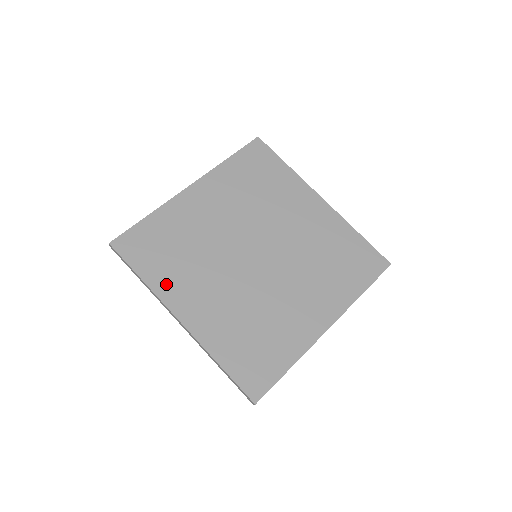
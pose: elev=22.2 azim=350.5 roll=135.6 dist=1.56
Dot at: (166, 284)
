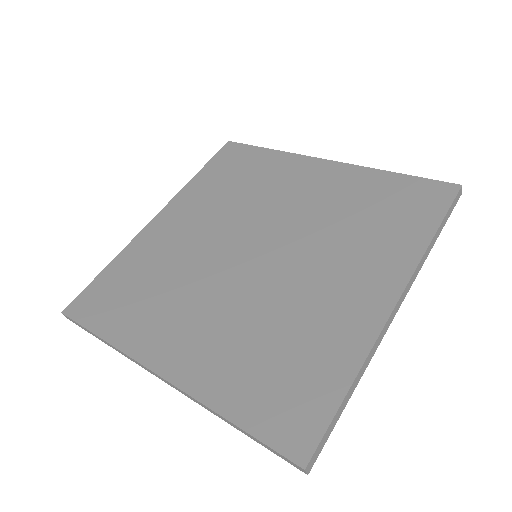
Dot at: (135, 333)
